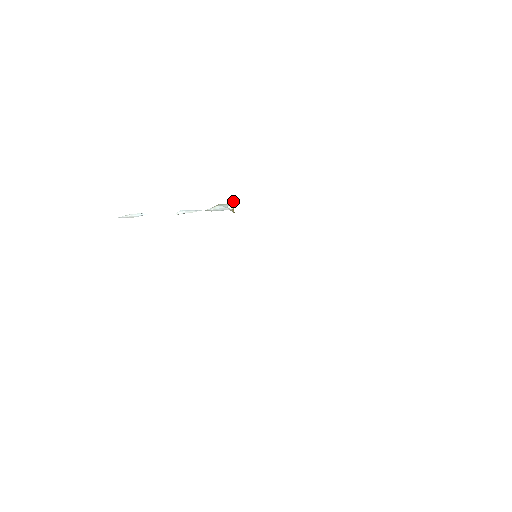
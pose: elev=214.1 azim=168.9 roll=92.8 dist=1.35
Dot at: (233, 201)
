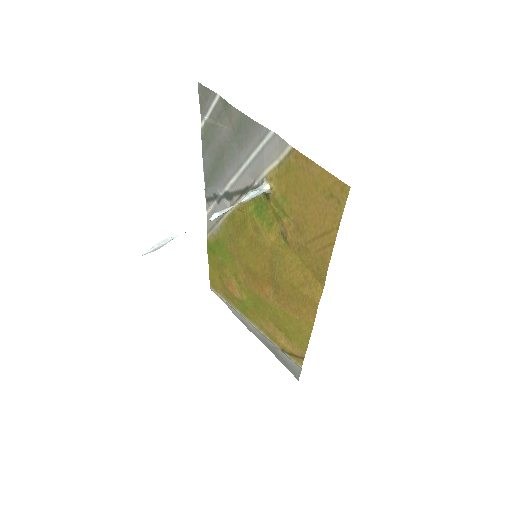
Dot at: (266, 180)
